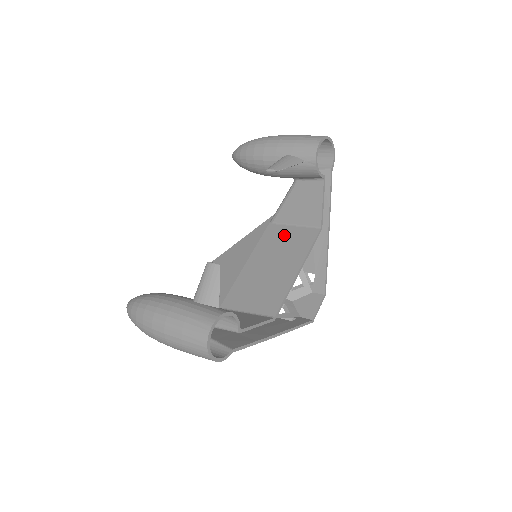
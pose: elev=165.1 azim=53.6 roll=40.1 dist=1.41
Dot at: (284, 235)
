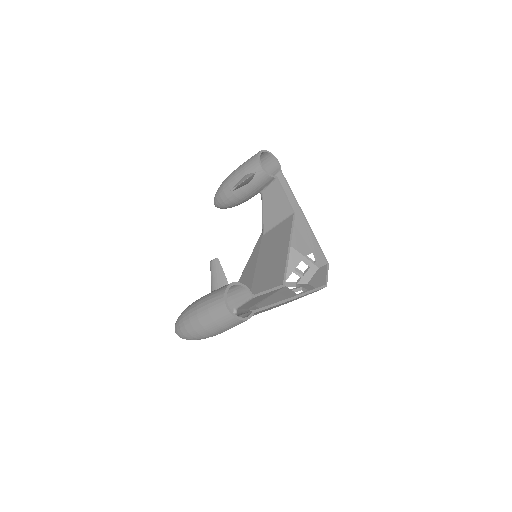
Dot at: (273, 235)
